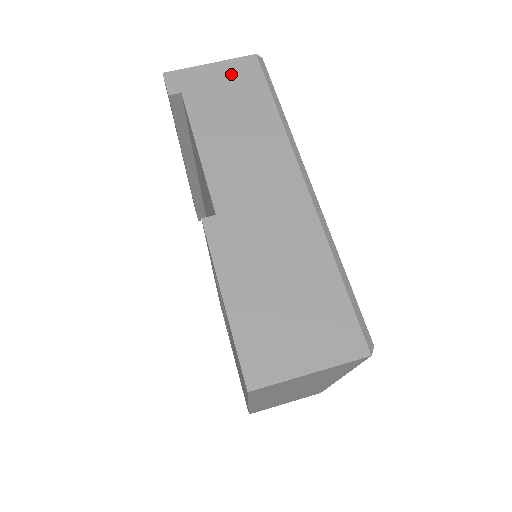
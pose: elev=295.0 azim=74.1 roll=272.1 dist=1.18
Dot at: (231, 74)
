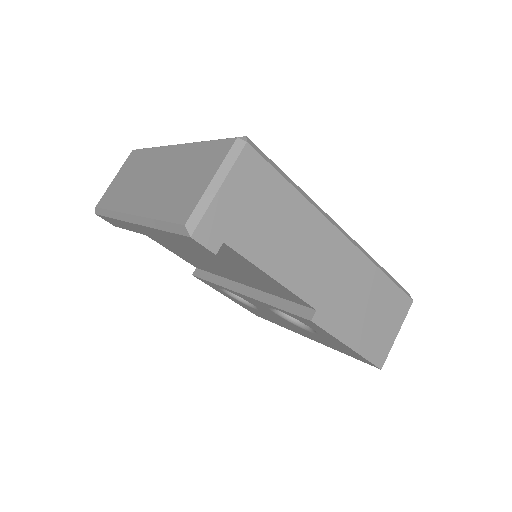
Dot at: (245, 185)
